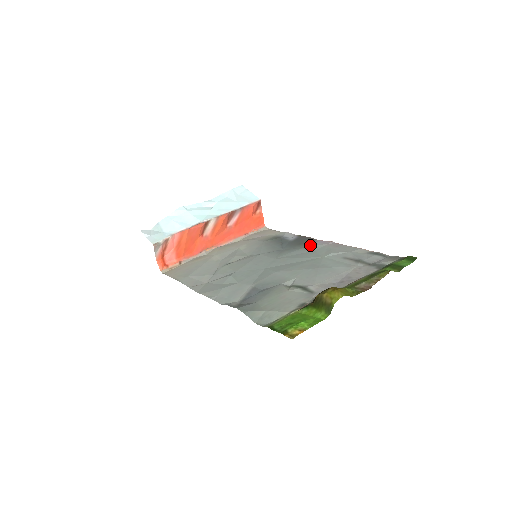
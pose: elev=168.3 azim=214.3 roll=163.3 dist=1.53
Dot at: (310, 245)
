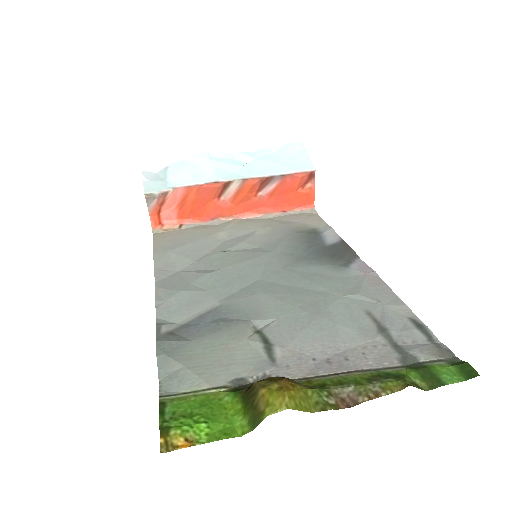
Dot at: (342, 264)
